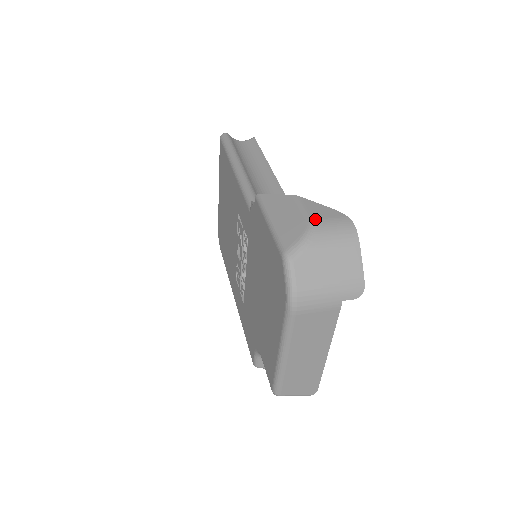
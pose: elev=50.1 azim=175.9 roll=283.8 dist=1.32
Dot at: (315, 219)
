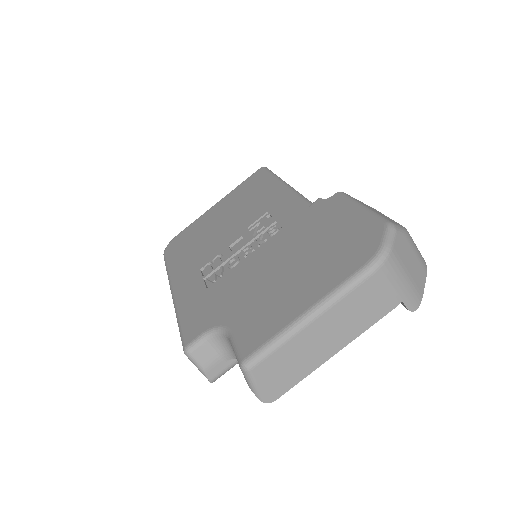
Dot at: occluded
